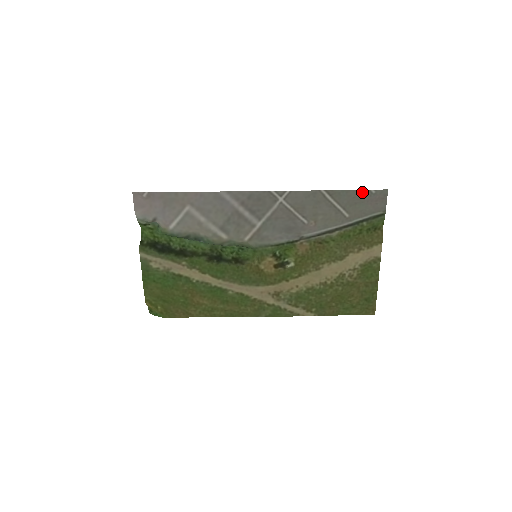
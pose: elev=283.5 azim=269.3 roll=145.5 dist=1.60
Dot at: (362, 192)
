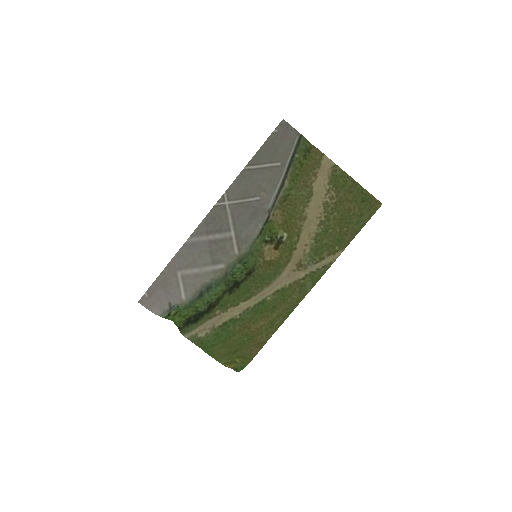
Dot at: (270, 140)
